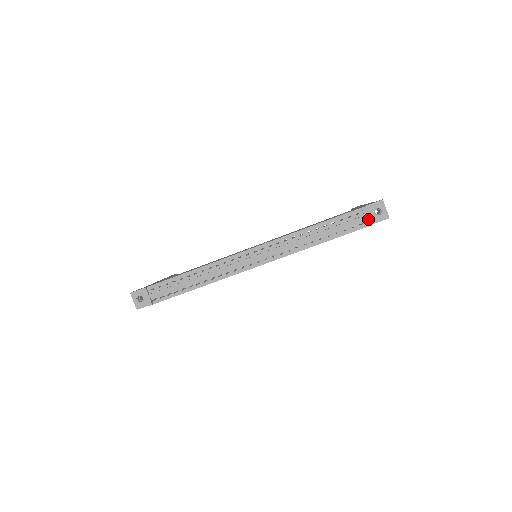
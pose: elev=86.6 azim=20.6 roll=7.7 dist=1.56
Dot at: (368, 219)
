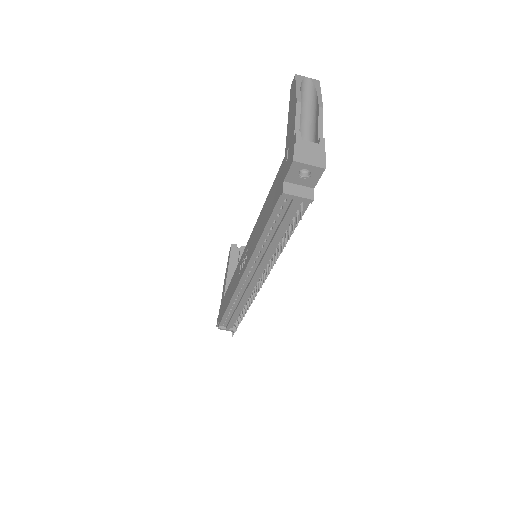
Dot at: (302, 199)
